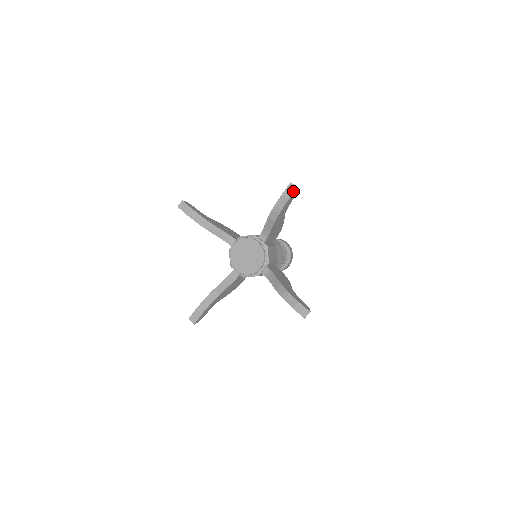
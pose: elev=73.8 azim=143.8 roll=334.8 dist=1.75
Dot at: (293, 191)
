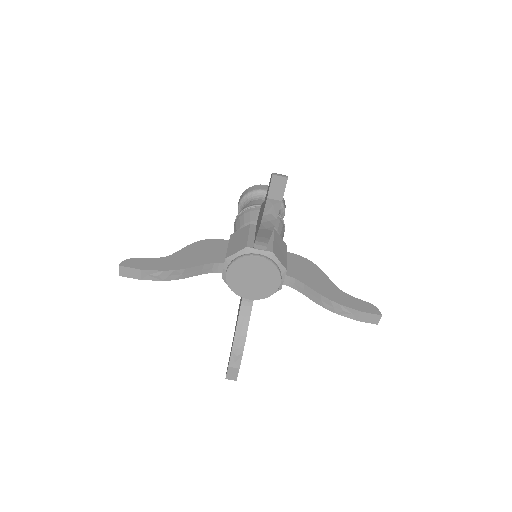
Dot at: (283, 186)
